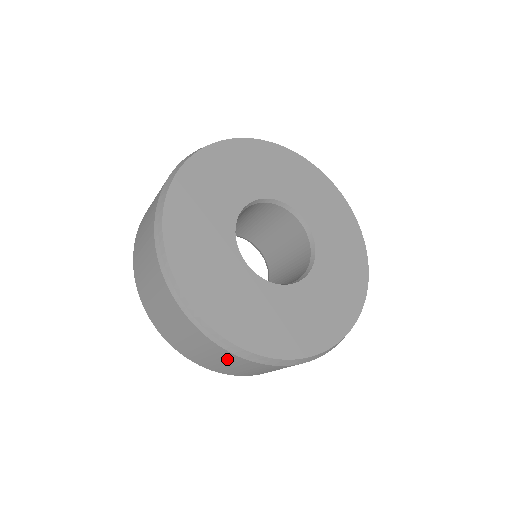
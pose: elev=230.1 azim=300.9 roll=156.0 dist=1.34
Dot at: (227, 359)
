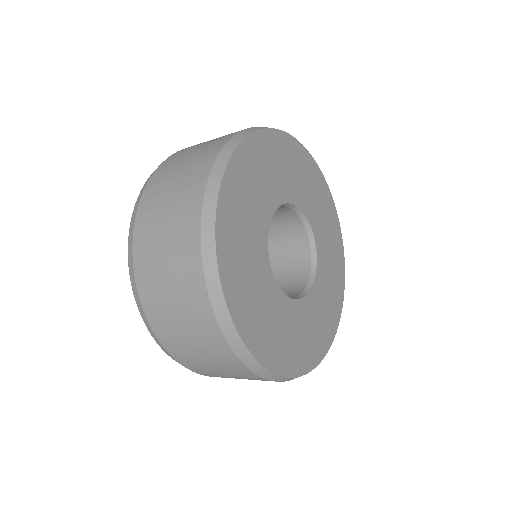
Dot at: (198, 322)
